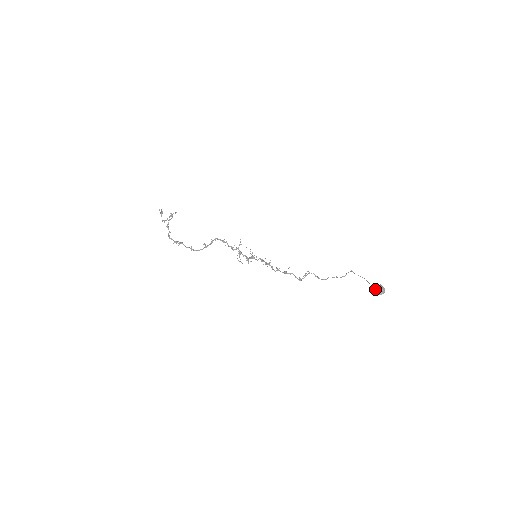
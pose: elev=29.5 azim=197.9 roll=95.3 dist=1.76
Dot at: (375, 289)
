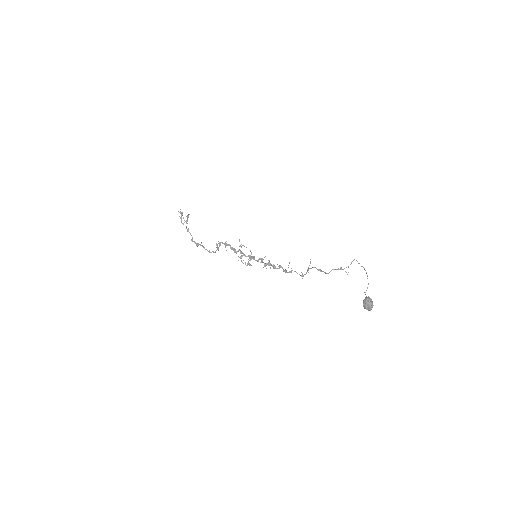
Dot at: (363, 302)
